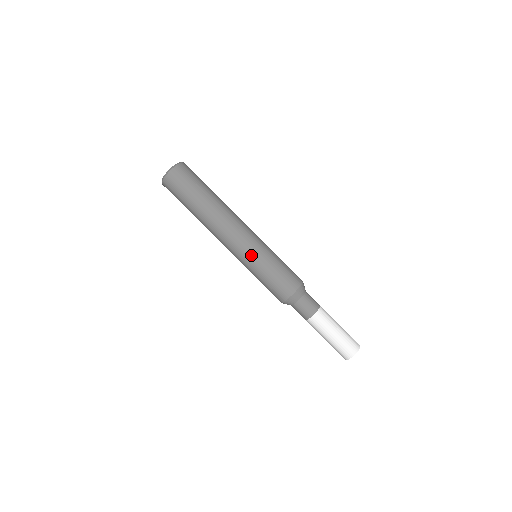
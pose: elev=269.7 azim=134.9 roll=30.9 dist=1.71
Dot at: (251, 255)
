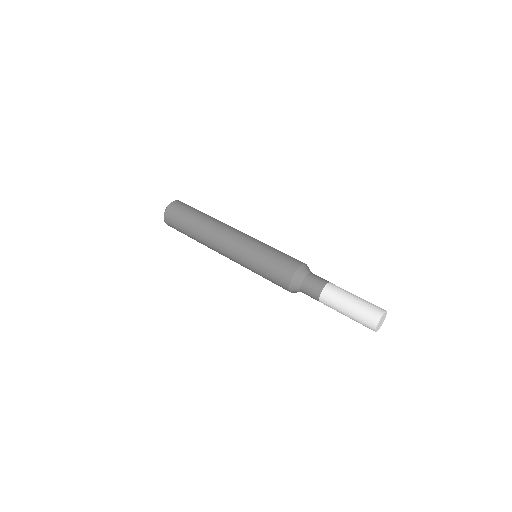
Dot at: (247, 250)
